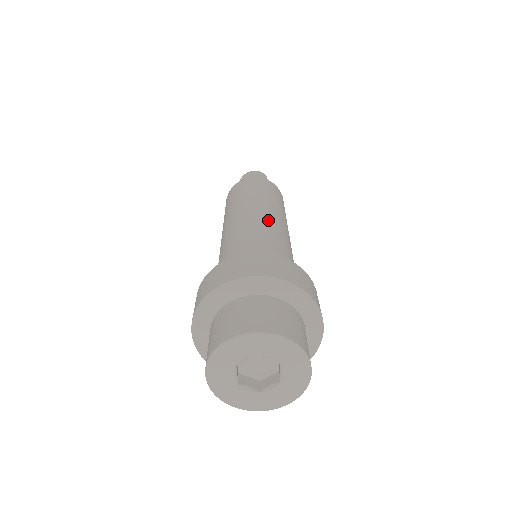
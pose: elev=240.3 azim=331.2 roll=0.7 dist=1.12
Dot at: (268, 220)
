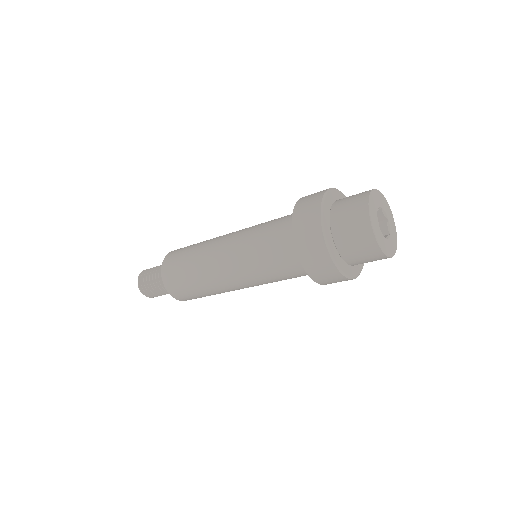
Dot at: occluded
